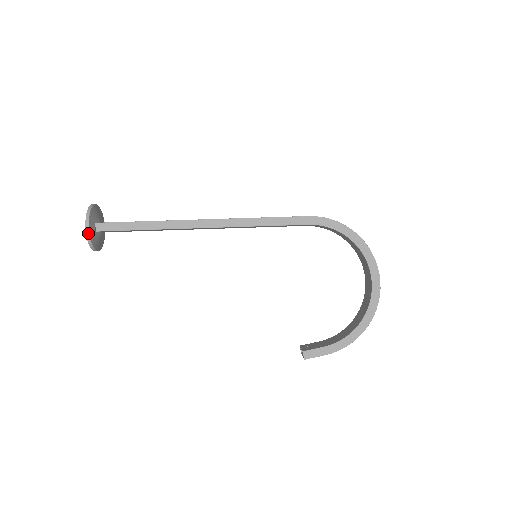
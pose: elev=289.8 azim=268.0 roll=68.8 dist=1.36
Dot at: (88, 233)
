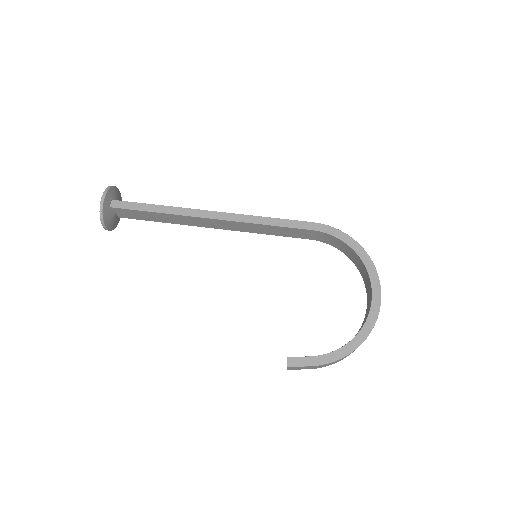
Dot at: (102, 204)
